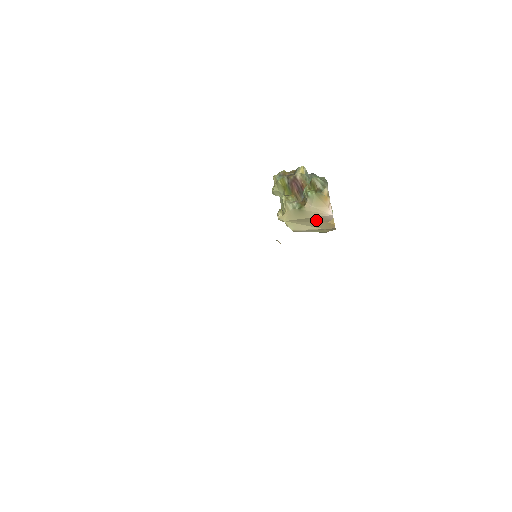
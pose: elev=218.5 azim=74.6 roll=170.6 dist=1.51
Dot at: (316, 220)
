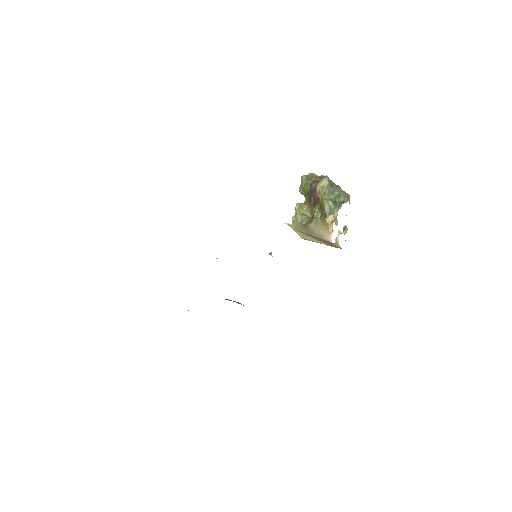
Dot at: (321, 239)
